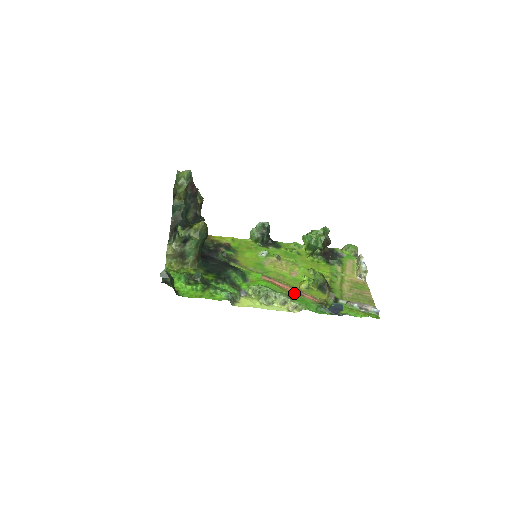
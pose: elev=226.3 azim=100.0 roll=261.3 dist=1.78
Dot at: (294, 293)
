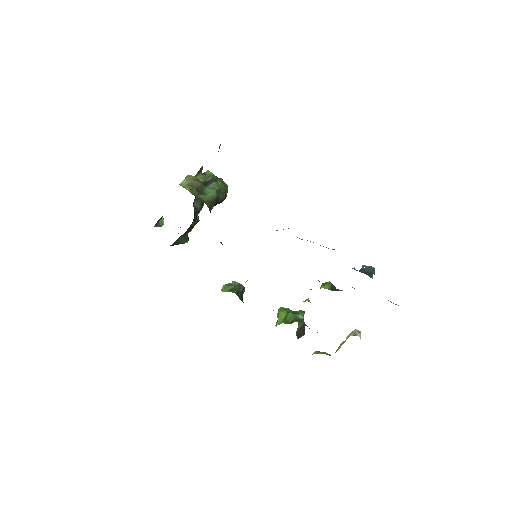
Dot at: occluded
